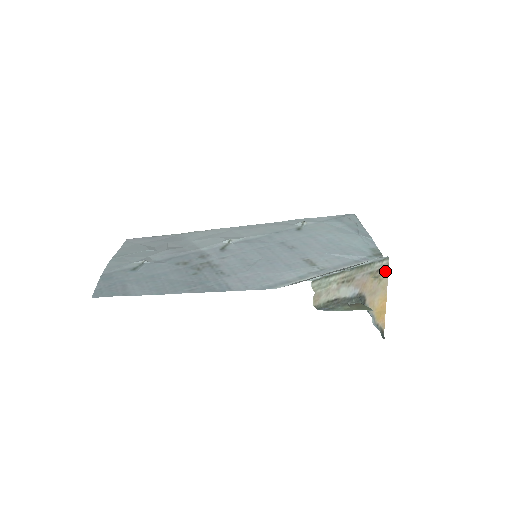
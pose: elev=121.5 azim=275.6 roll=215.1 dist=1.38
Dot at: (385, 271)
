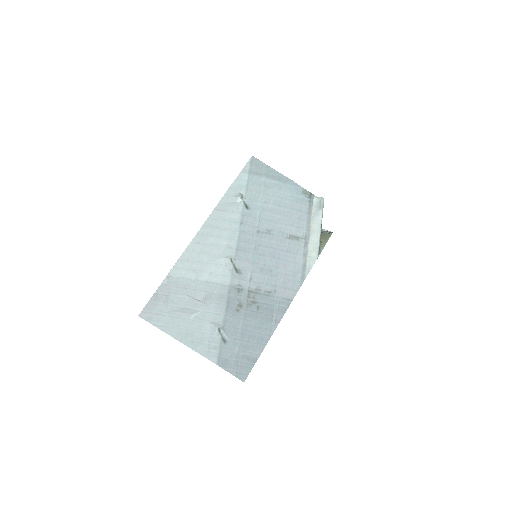
Dot at: occluded
